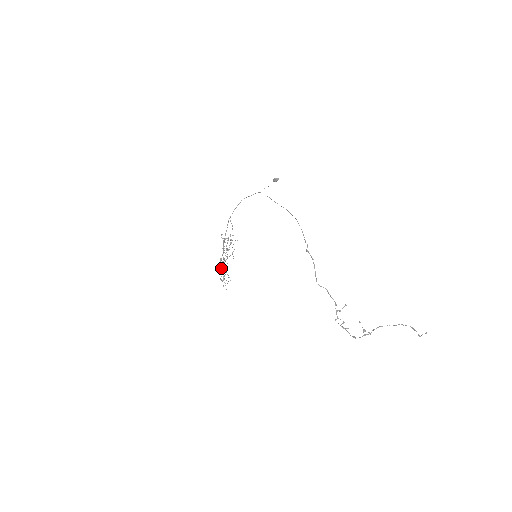
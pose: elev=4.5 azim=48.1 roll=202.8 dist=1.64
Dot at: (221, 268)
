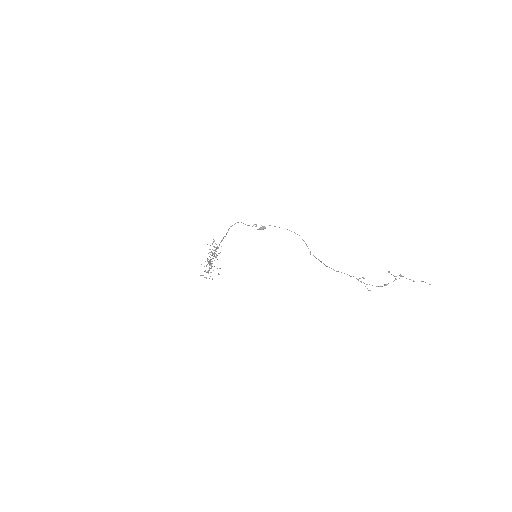
Dot at: occluded
